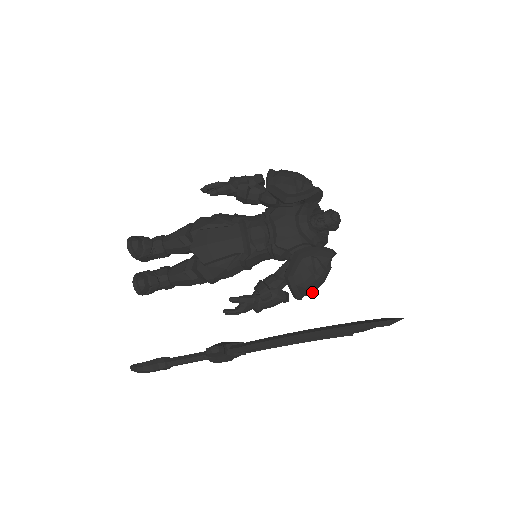
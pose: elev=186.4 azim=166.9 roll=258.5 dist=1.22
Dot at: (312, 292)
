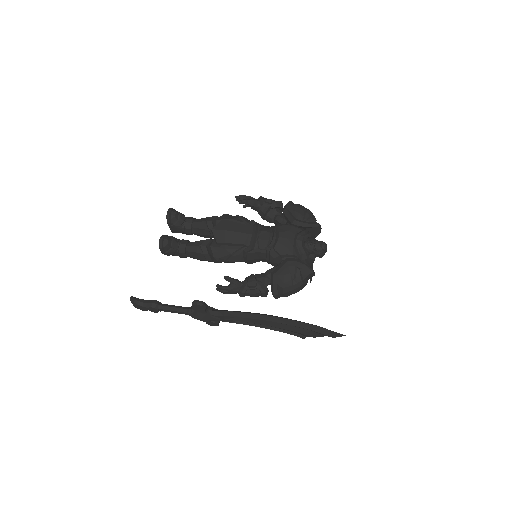
Dot at: (287, 296)
